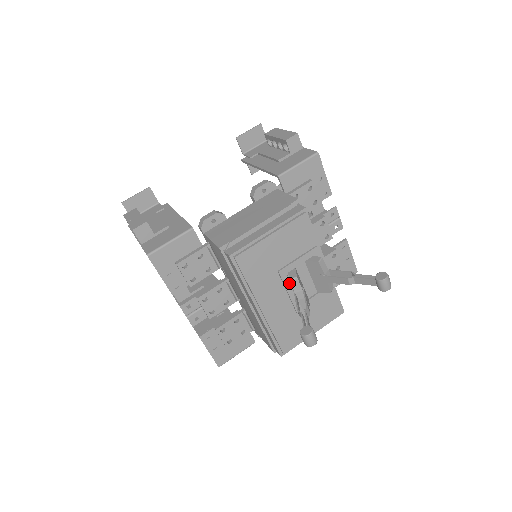
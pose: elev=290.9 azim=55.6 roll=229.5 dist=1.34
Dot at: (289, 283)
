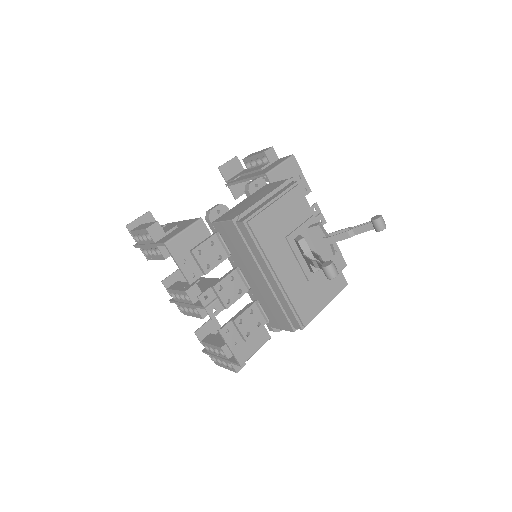
Dot at: (297, 249)
